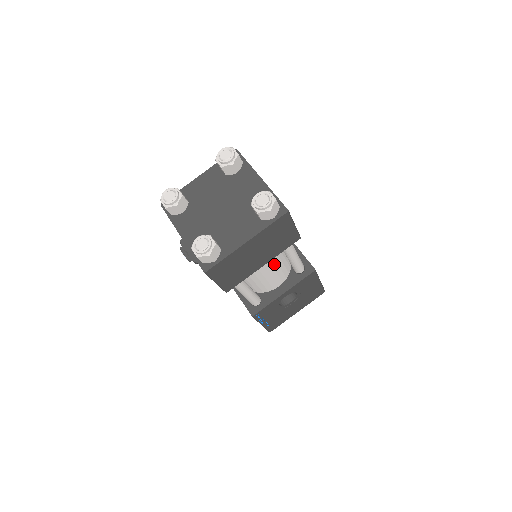
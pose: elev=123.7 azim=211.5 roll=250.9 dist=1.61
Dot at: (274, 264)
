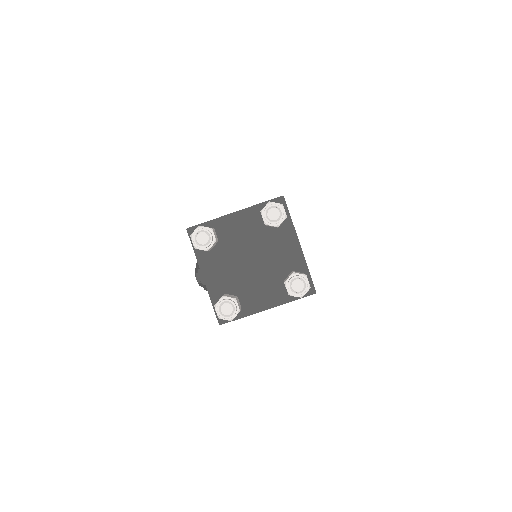
Dot at: occluded
